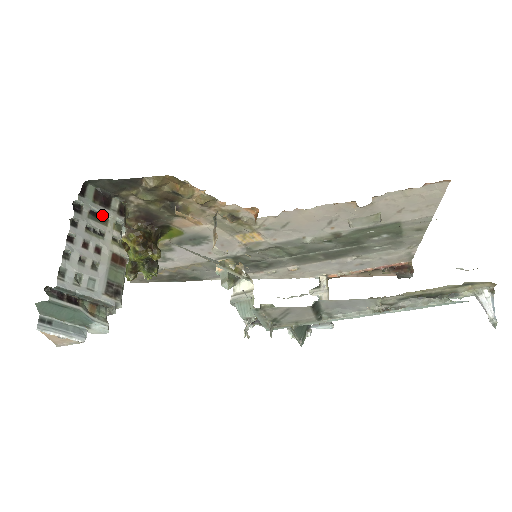
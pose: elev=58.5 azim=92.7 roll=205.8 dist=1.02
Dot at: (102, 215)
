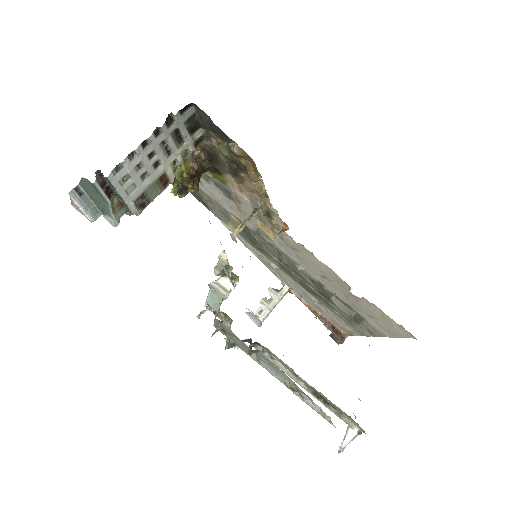
Dot at: (182, 136)
